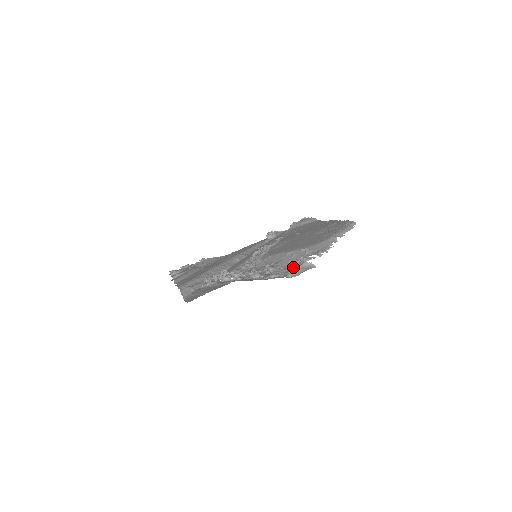
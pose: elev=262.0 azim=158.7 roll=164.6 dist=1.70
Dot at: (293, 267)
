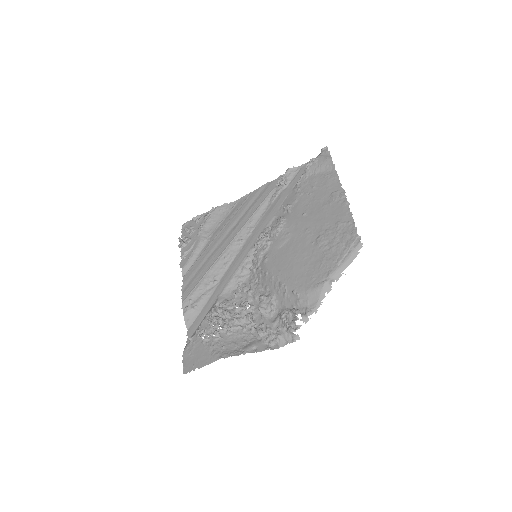
Dot at: (279, 331)
